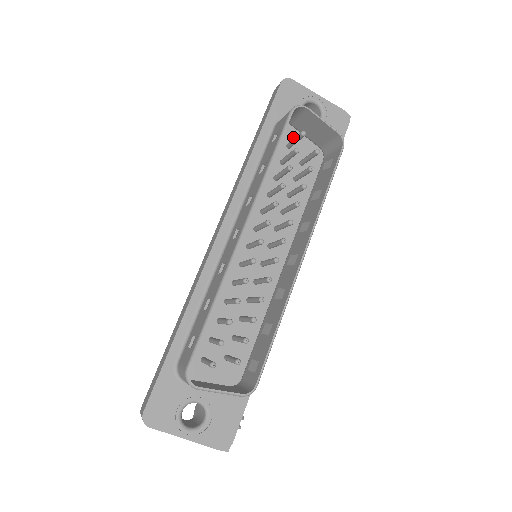
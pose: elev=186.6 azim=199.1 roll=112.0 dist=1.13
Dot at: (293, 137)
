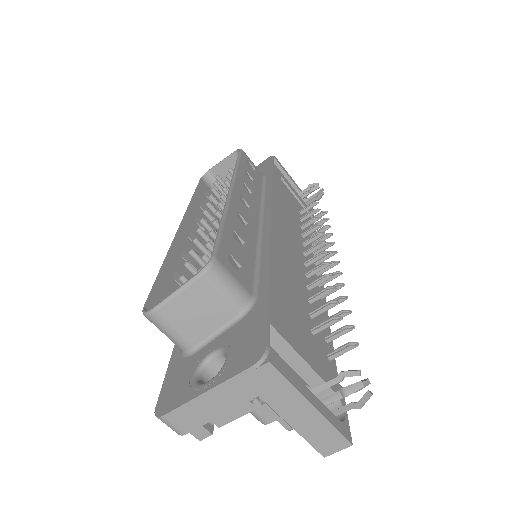
Dot at: occluded
